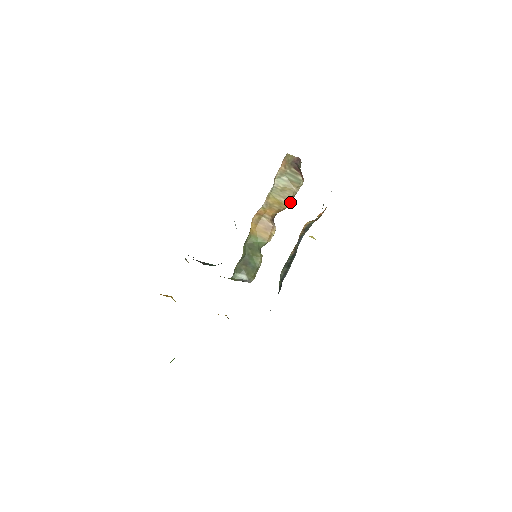
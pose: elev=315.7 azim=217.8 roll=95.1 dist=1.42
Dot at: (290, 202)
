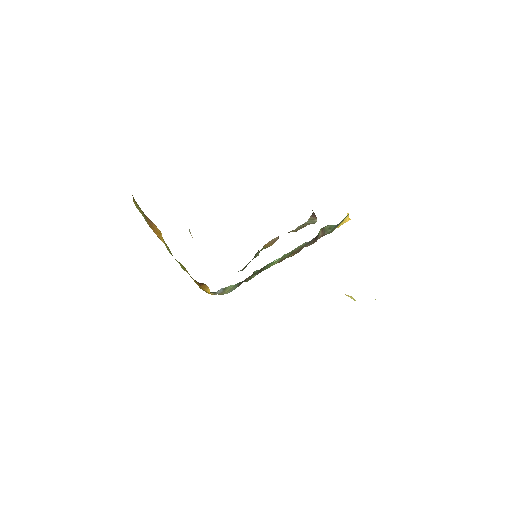
Dot at: occluded
